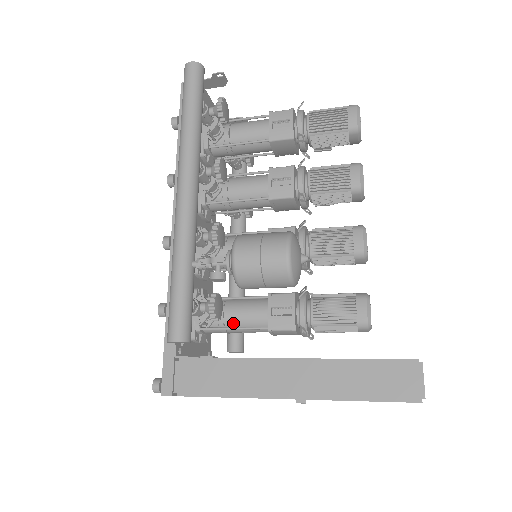
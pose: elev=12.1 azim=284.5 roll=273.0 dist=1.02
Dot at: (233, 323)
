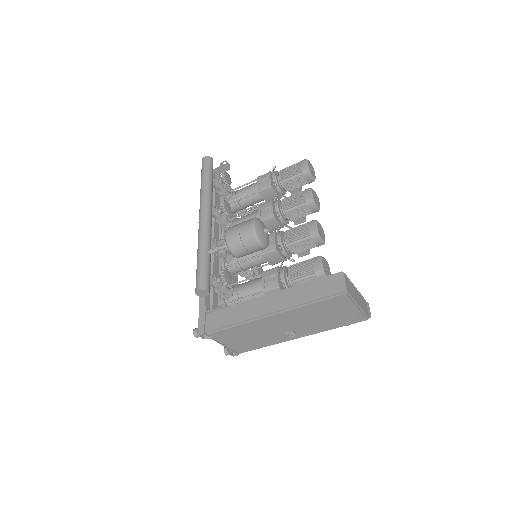
Dot at: (243, 295)
